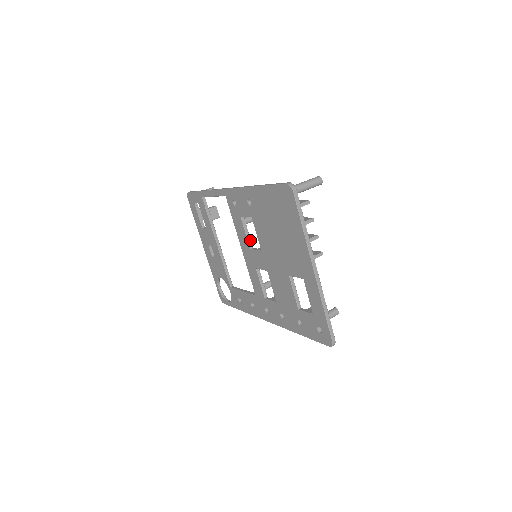
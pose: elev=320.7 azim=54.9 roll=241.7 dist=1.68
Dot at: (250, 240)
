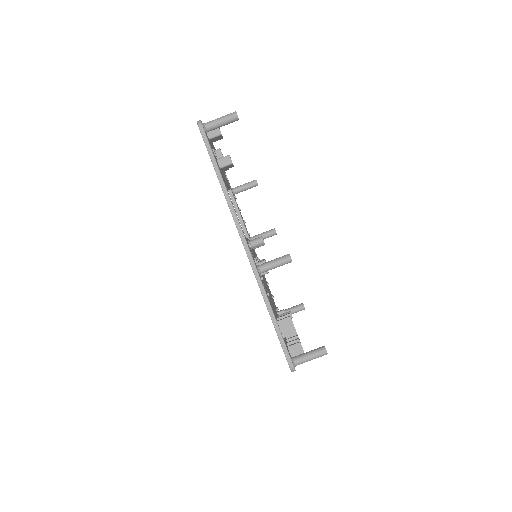
Dot at: occluded
